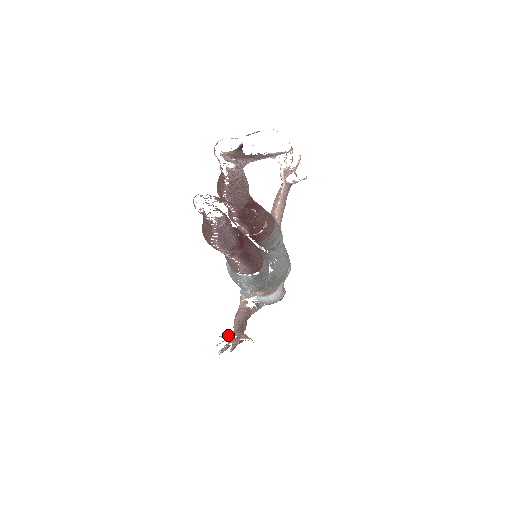
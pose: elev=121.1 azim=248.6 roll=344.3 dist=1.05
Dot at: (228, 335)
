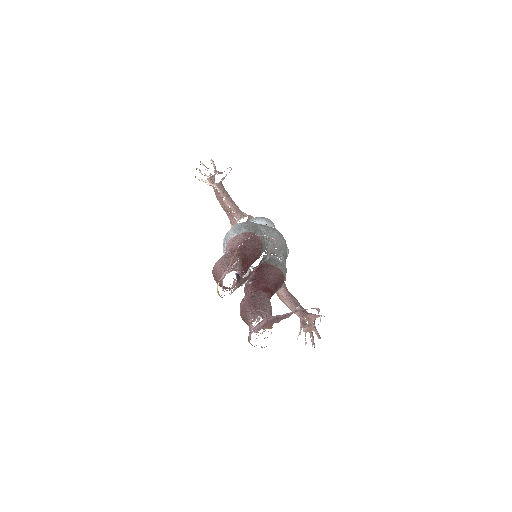
Dot at: (303, 328)
